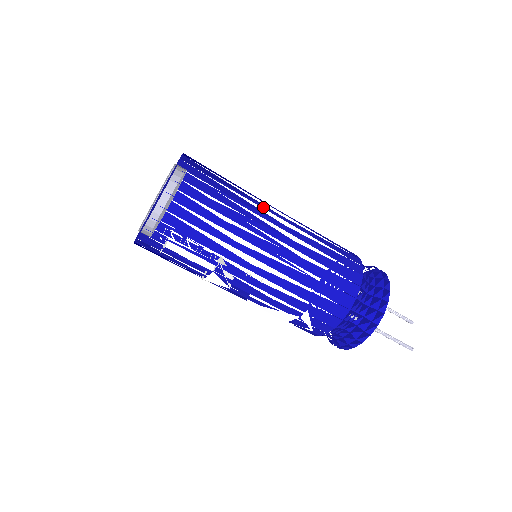
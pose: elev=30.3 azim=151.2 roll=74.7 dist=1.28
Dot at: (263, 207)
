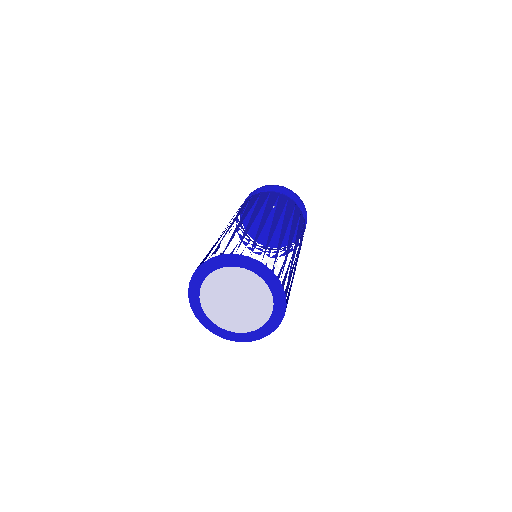
Dot at: occluded
